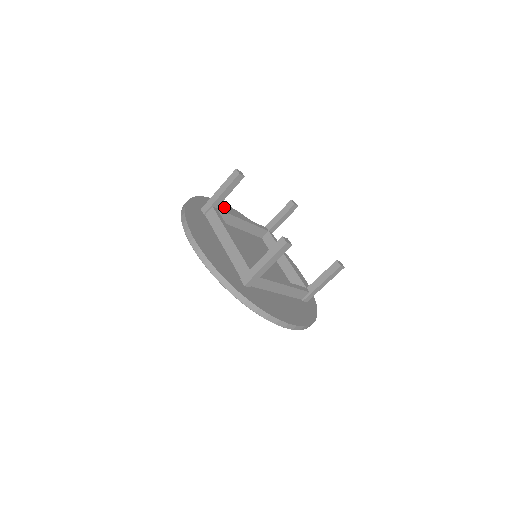
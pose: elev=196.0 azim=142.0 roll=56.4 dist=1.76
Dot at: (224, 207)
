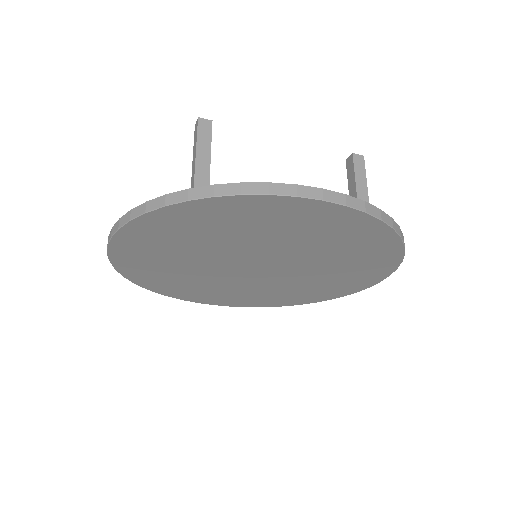
Dot at: occluded
